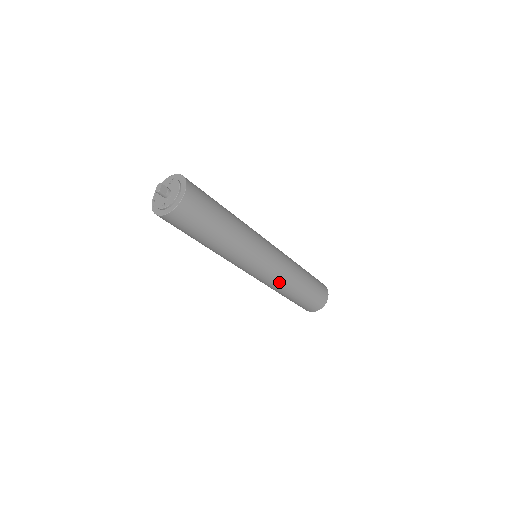
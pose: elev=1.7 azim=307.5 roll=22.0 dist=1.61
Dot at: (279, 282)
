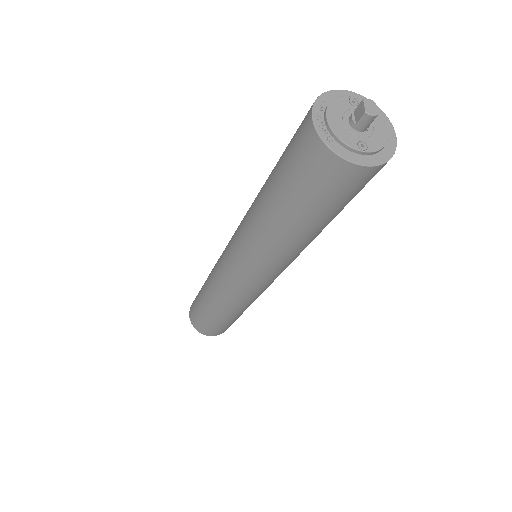
Dot at: (257, 297)
